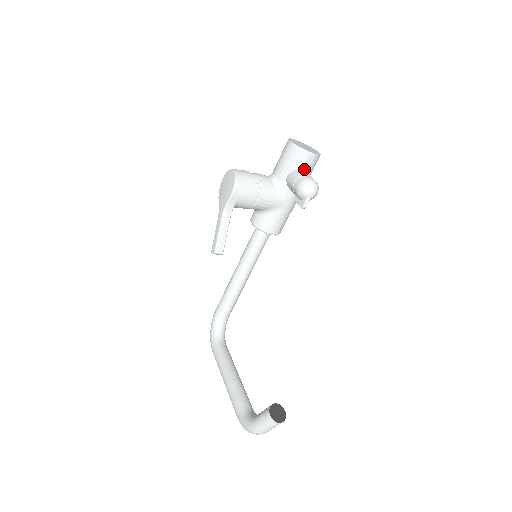
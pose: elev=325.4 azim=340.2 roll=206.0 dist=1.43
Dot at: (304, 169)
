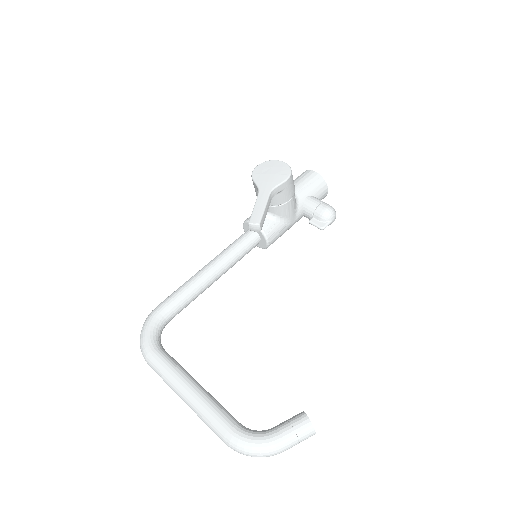
Dot at: occluded
